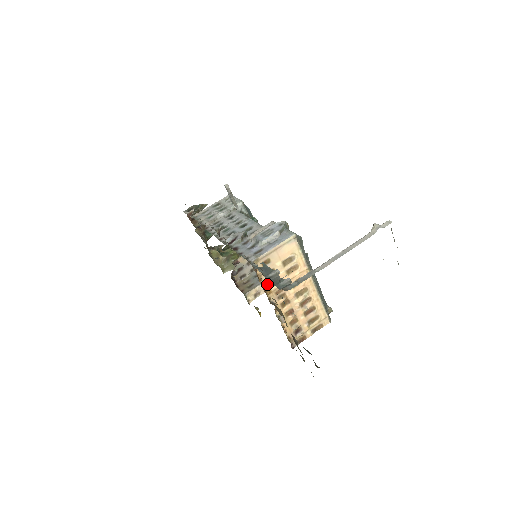
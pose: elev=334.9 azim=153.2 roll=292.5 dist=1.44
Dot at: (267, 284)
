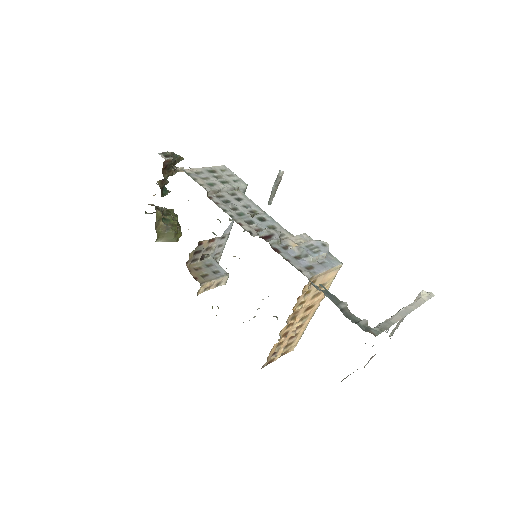
Dot at: (298, 303)
